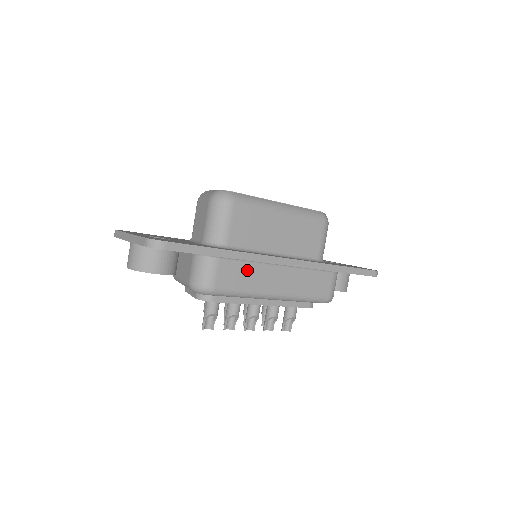
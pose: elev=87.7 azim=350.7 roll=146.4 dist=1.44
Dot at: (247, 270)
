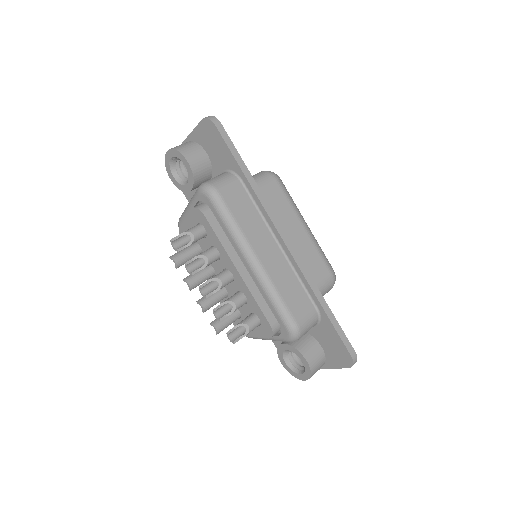
Dot at: (252, 214)
